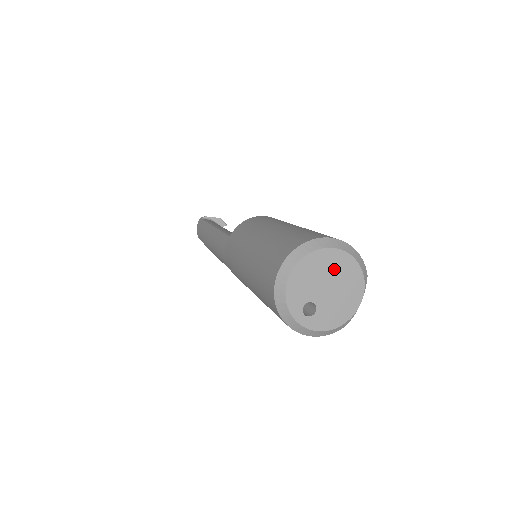
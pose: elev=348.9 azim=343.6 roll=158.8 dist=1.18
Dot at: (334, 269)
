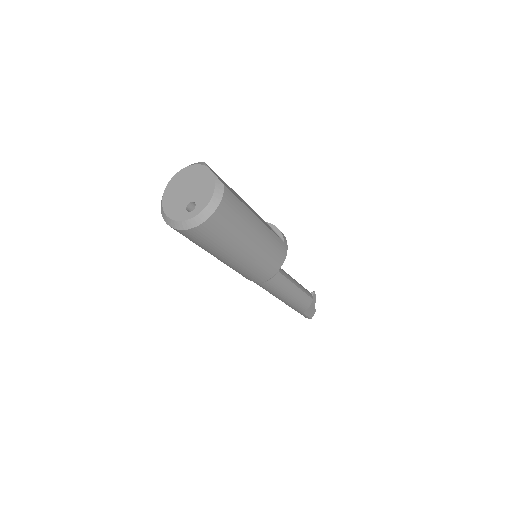
Dot at: (180, 184)
